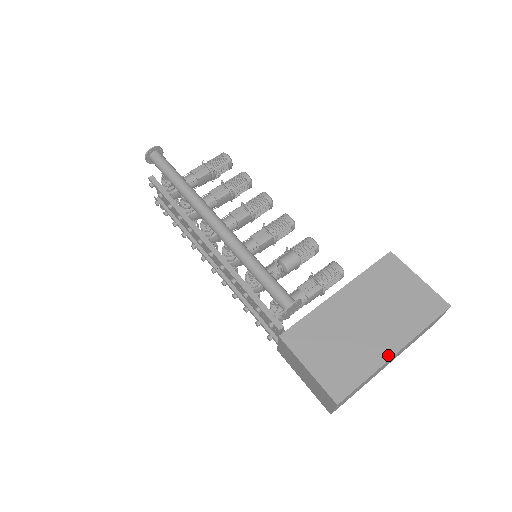
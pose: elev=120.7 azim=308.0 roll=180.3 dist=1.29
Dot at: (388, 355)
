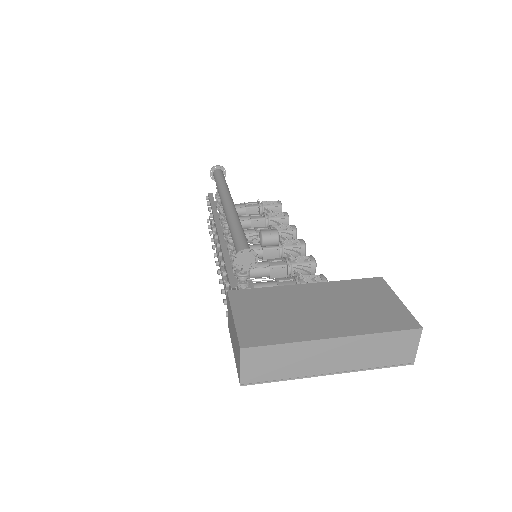
Dot at: (323, 336)
